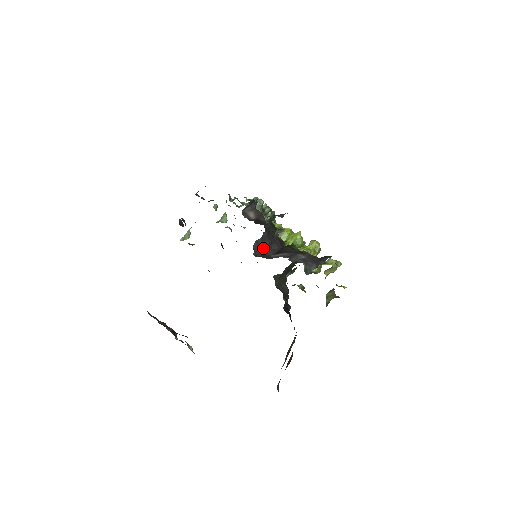
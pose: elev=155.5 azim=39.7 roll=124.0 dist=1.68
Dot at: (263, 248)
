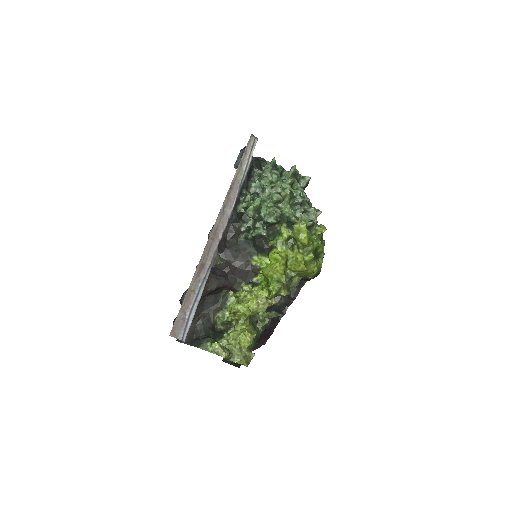
Dot at: (213, 275)
